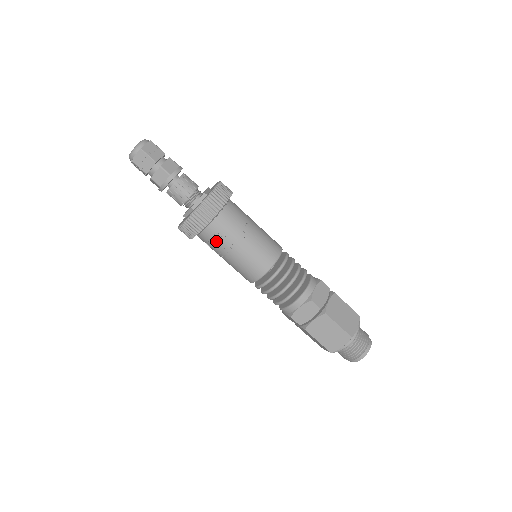
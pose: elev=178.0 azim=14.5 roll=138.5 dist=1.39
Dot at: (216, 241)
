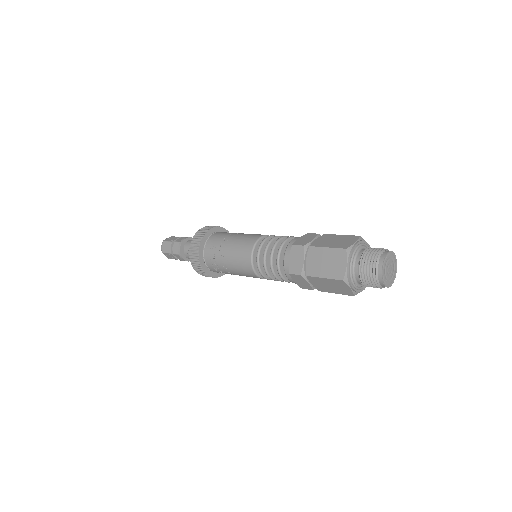
Dot at: (214, 258)
